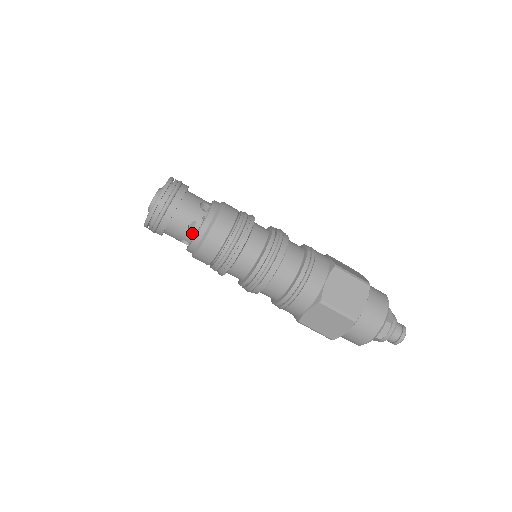
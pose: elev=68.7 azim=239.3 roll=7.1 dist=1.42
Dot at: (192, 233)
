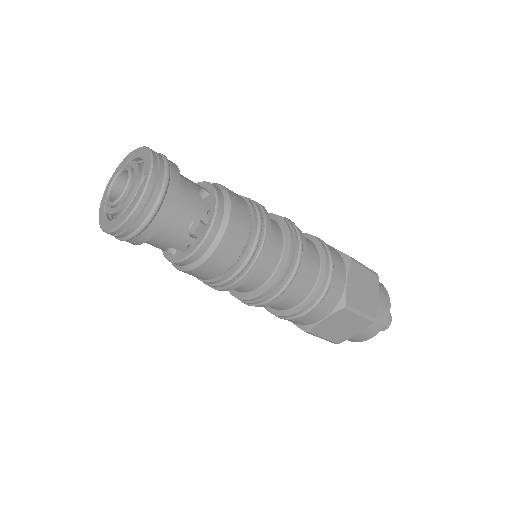
Dot at: occluded
